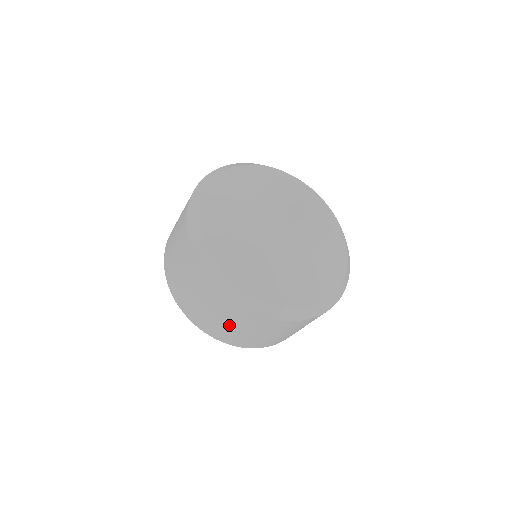
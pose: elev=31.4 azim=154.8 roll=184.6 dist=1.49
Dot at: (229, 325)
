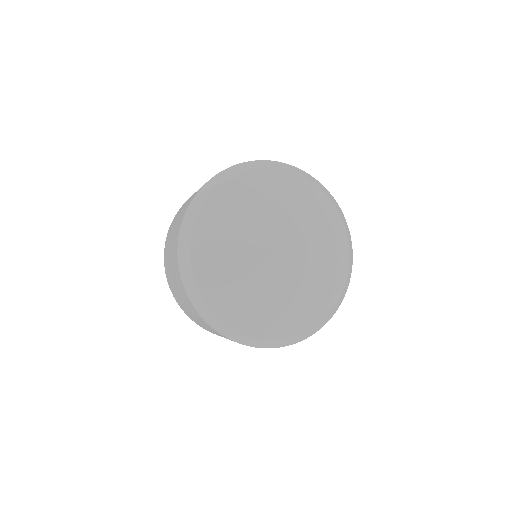
Dot at: occluded
